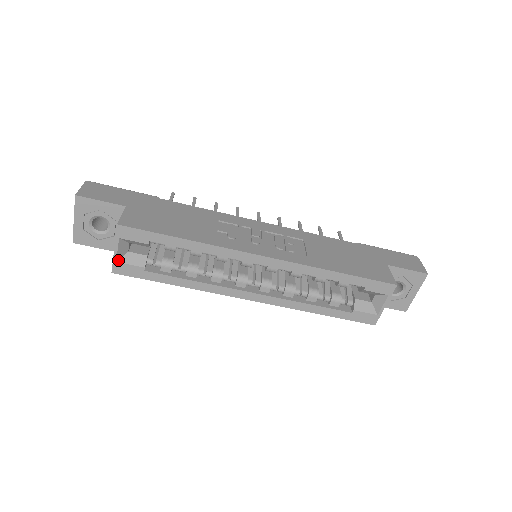
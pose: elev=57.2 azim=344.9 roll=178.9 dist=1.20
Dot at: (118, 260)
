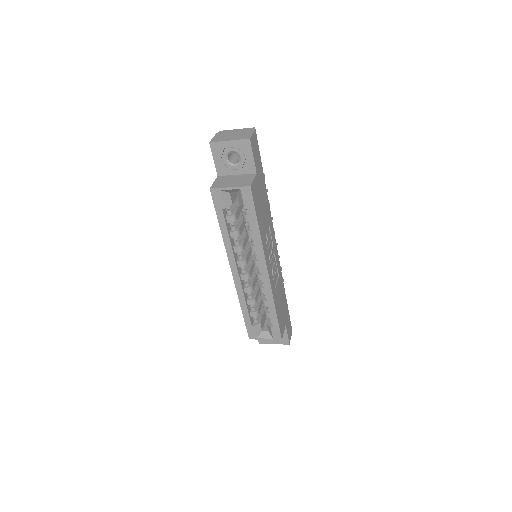
Dot at: (222, 190)
